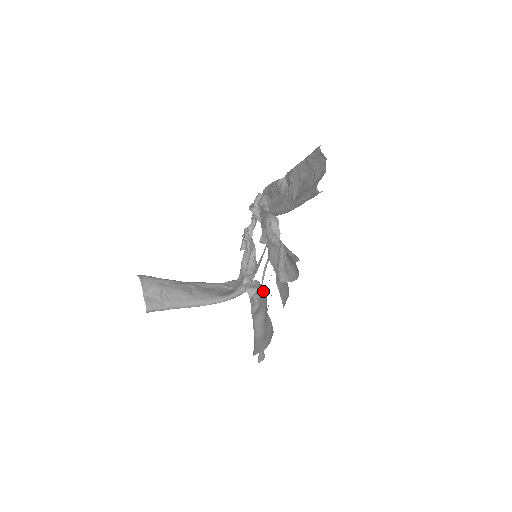
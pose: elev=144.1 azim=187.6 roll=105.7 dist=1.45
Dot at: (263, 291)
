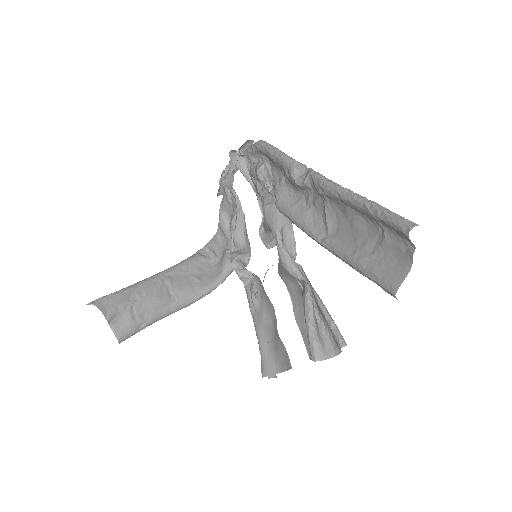
Dot at: (267, 297)
